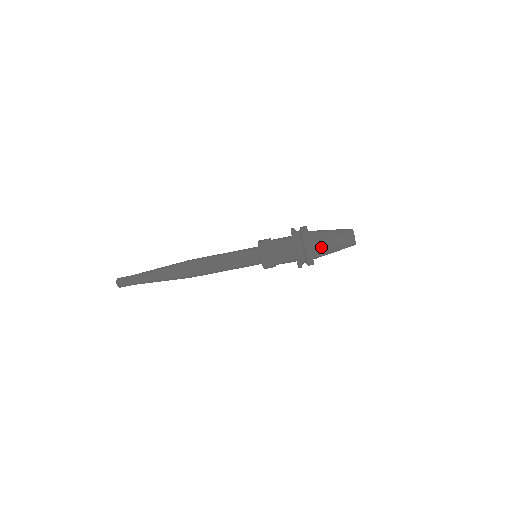
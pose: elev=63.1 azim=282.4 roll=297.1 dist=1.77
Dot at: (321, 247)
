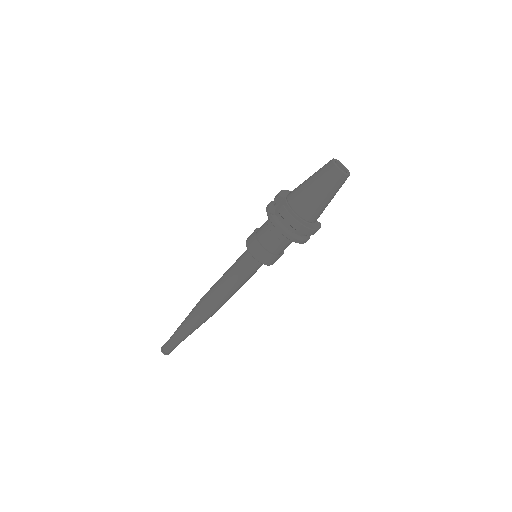
Dot at: (318, 213)
